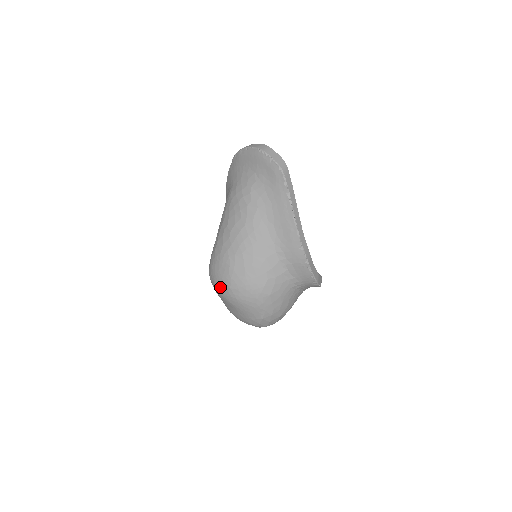
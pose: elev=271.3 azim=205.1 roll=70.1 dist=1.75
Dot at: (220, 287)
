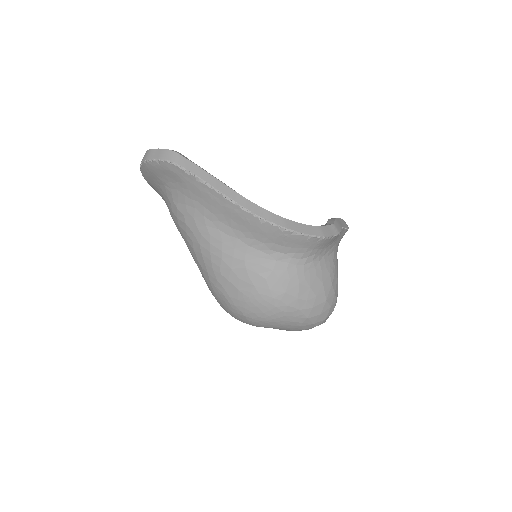
Dot at: (240, 320)
